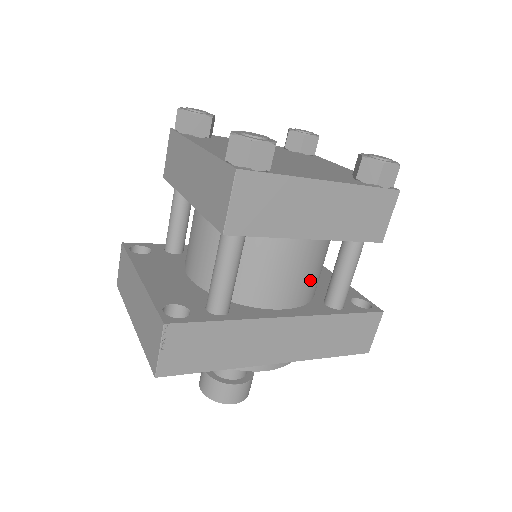
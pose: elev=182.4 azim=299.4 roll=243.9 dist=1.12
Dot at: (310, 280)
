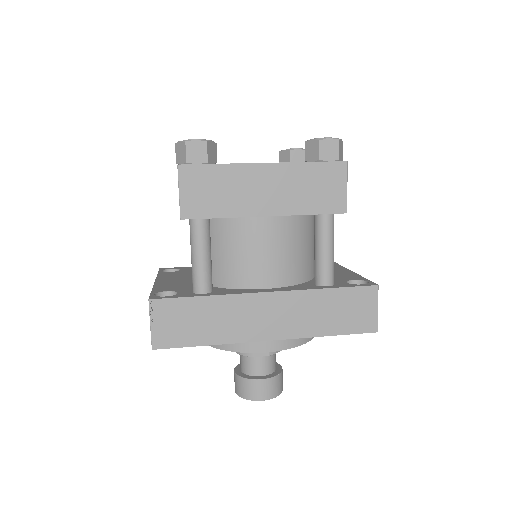
Dot at: (289, 260)
